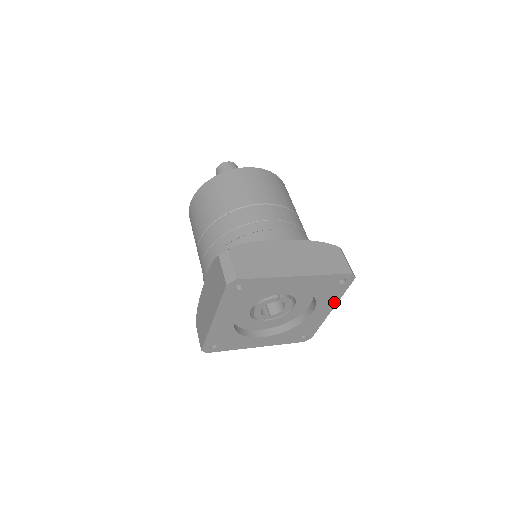
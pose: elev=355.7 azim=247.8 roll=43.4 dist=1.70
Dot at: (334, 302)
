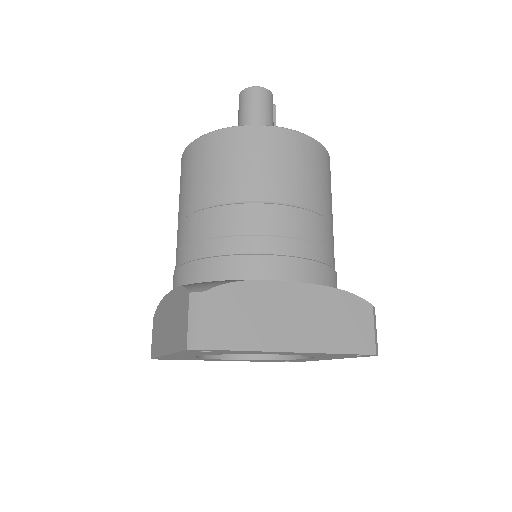
Dot at: (338, 358)
